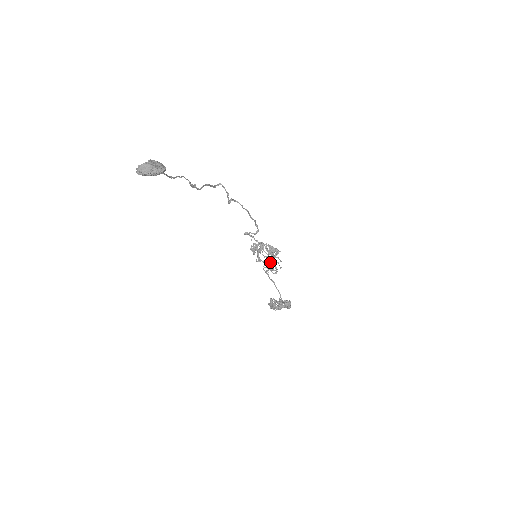
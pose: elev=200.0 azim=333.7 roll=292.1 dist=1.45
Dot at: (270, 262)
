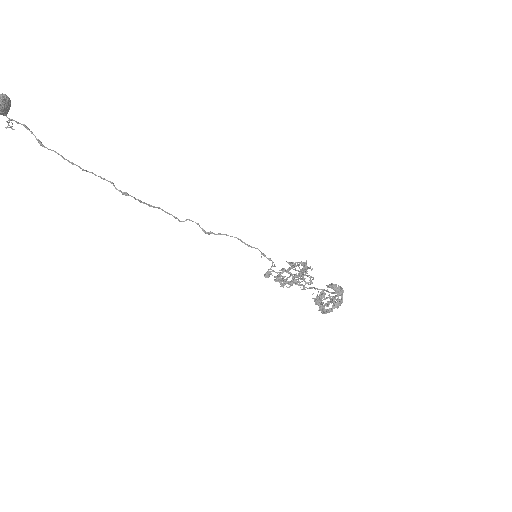
Dot at: occluded
